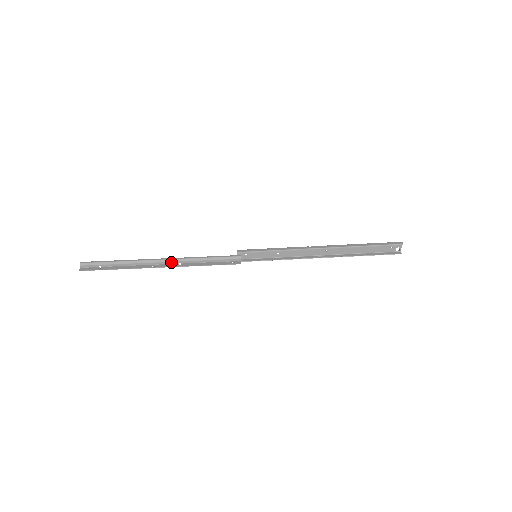
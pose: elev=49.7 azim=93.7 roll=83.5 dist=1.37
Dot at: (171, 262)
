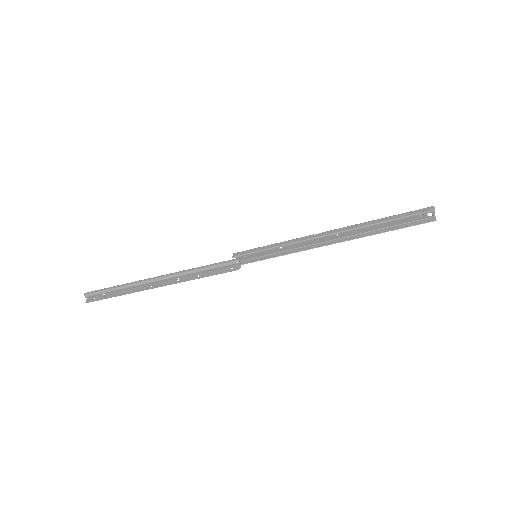
Dot at: (169, 279)
